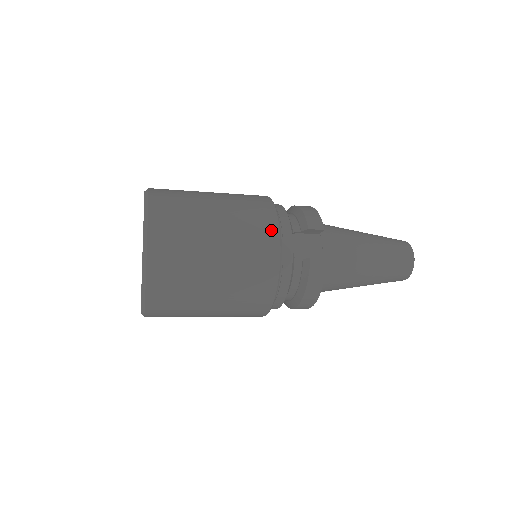
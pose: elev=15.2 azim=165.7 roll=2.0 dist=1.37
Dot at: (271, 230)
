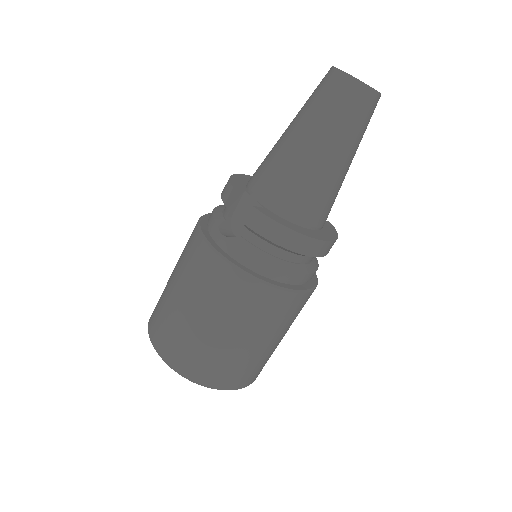
Dot at: (199, 247)
